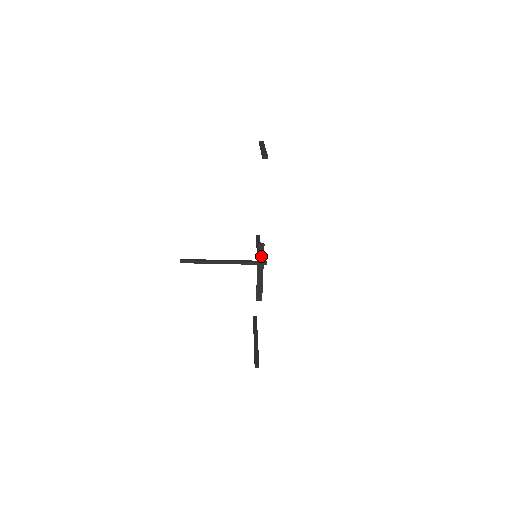
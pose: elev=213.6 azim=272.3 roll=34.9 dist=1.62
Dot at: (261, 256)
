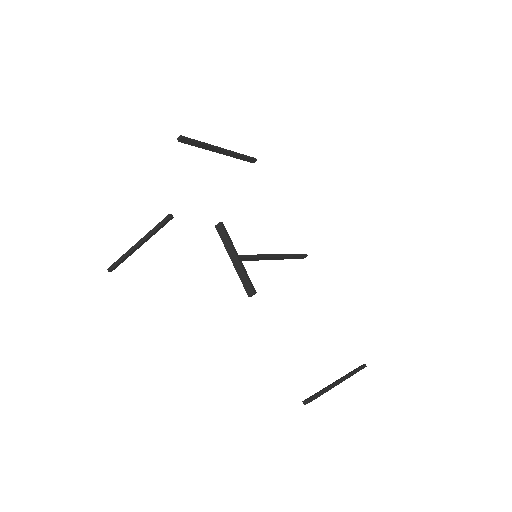
Dot at: (224, 238)
